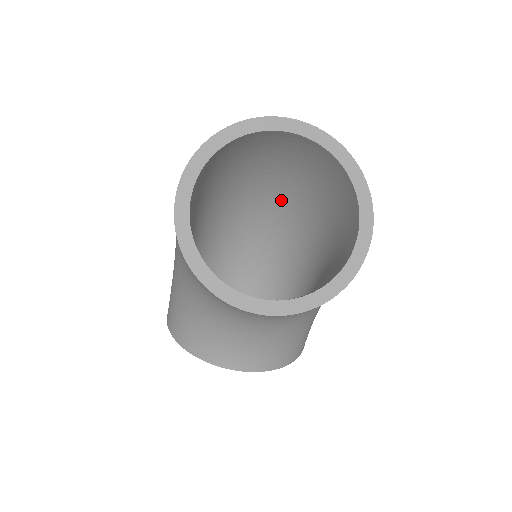
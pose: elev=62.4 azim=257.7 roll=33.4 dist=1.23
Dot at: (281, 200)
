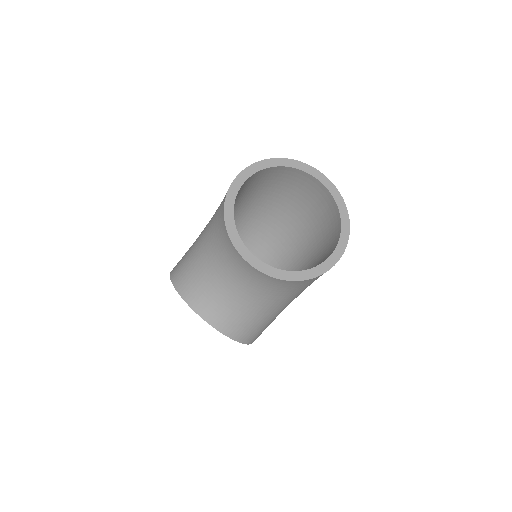
Dot at: (289, 235)
